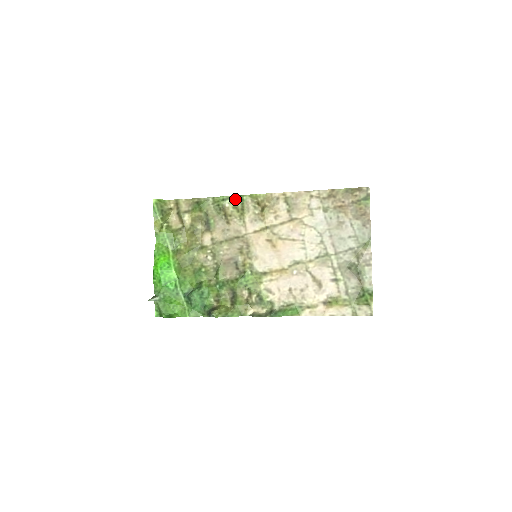
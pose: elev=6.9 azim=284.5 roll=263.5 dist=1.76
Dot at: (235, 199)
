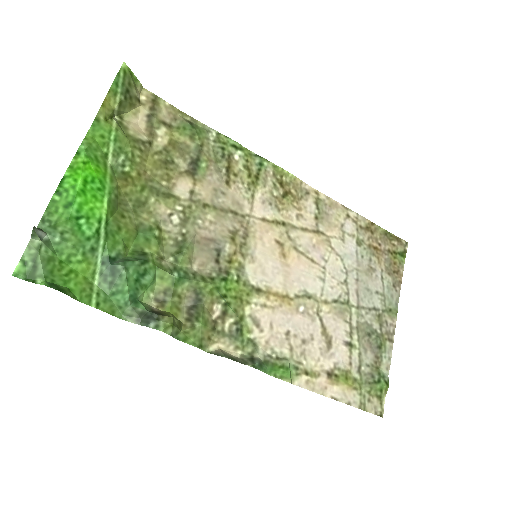
Dot at: (251, 156)
